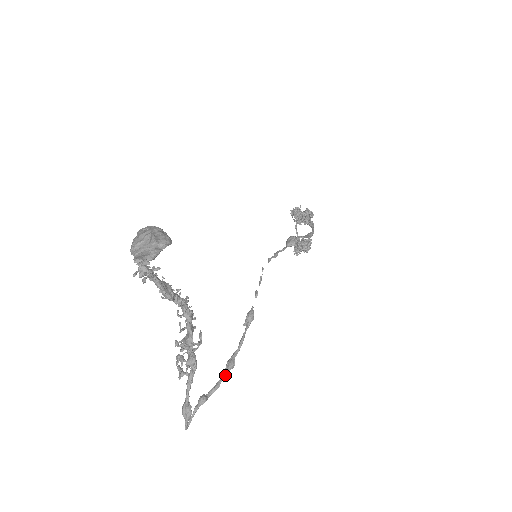
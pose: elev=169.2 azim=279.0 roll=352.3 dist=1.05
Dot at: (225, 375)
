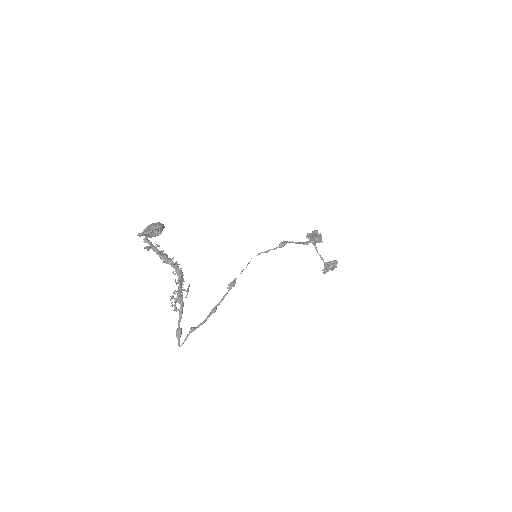
Dot at: (209, 316)
